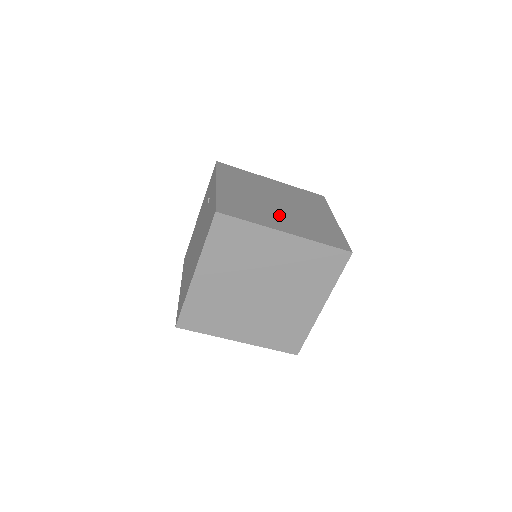
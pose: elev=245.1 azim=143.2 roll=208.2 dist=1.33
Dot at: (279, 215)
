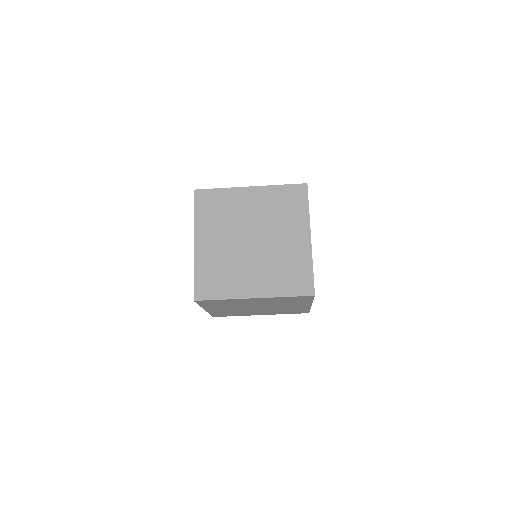
Dot at: occluded
